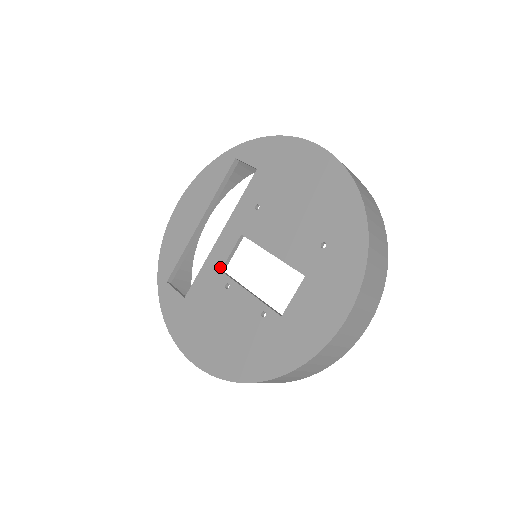
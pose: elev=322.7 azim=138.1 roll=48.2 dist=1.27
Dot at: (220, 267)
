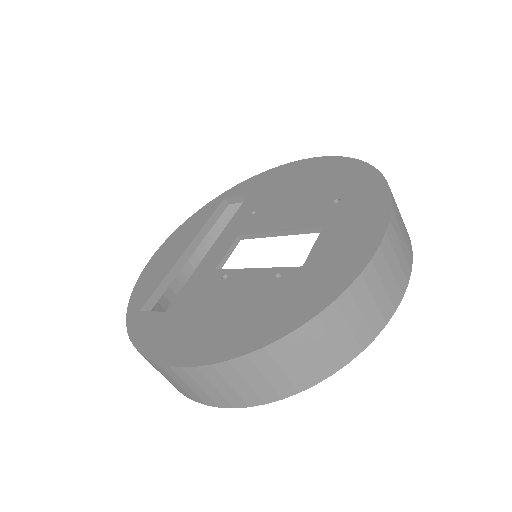
Dot at: (214, 267)
